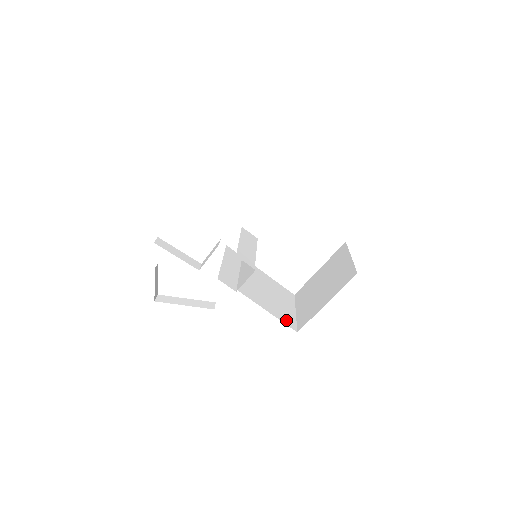
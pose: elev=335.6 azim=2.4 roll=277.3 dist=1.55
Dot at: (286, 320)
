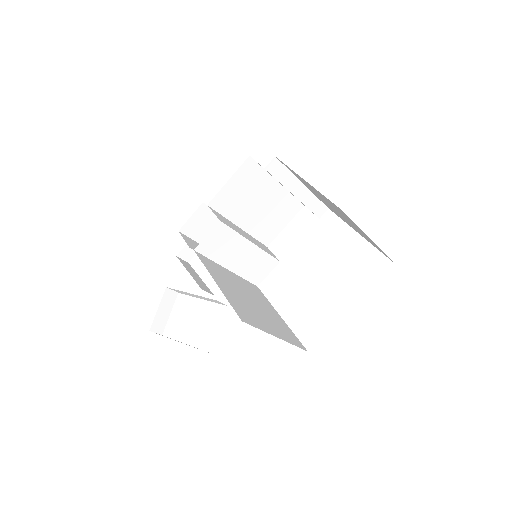
Dot at: (240, 310)
